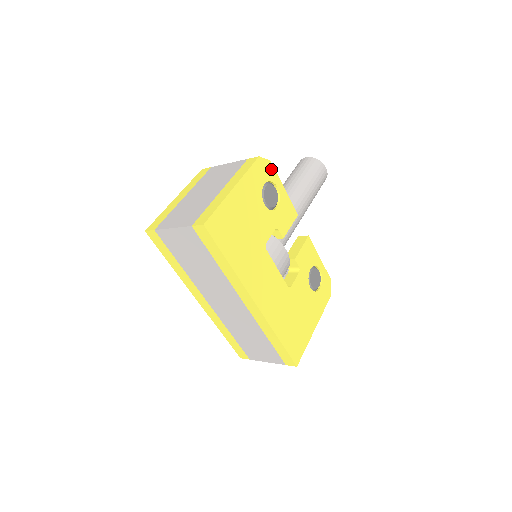
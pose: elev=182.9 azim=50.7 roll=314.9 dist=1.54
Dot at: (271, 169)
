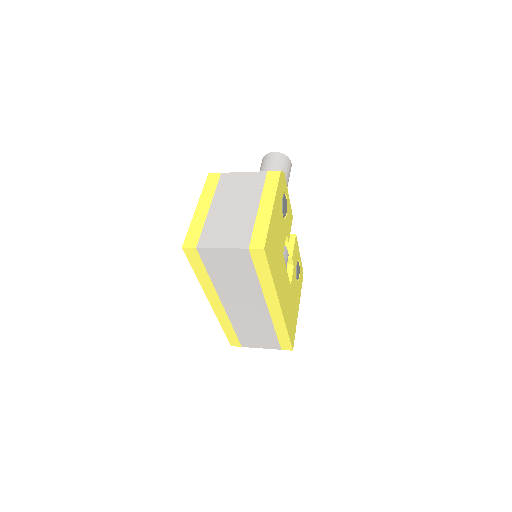
Dot at: (284, 180)
